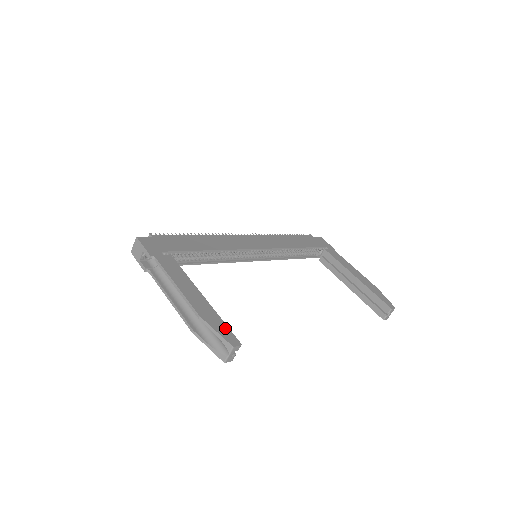
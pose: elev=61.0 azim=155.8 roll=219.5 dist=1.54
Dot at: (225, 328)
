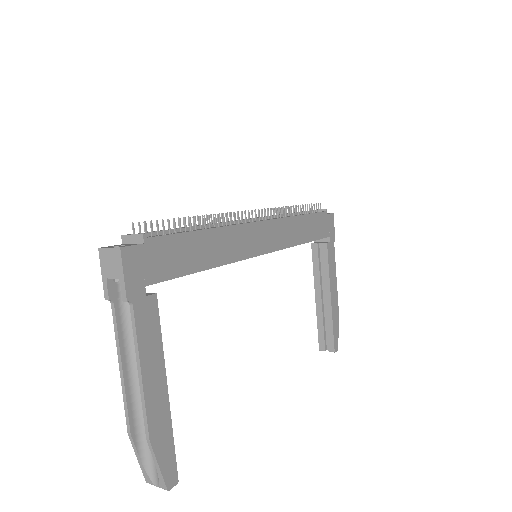
Dot at: (171, 455)
